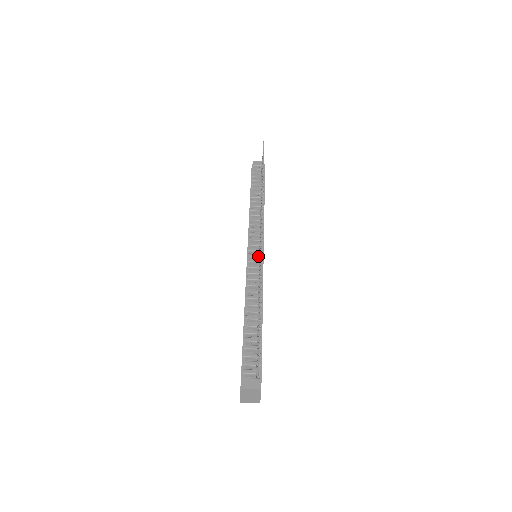
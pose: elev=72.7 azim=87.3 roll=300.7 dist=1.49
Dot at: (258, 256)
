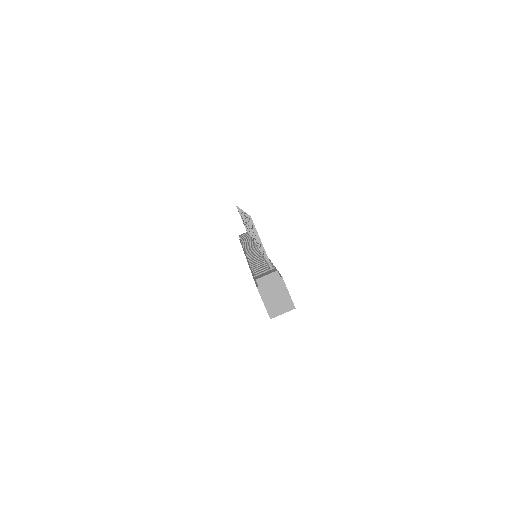
Dot at: (254, 247)
